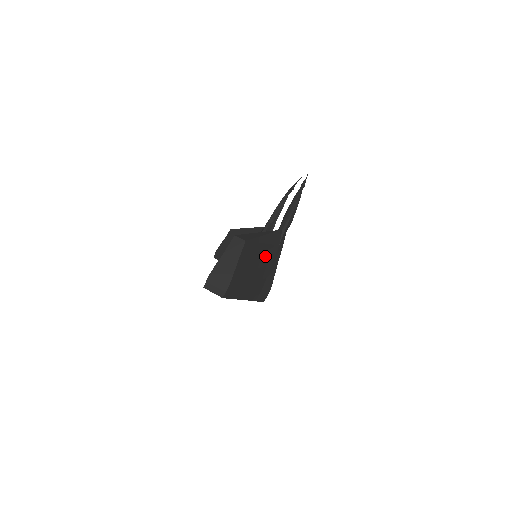
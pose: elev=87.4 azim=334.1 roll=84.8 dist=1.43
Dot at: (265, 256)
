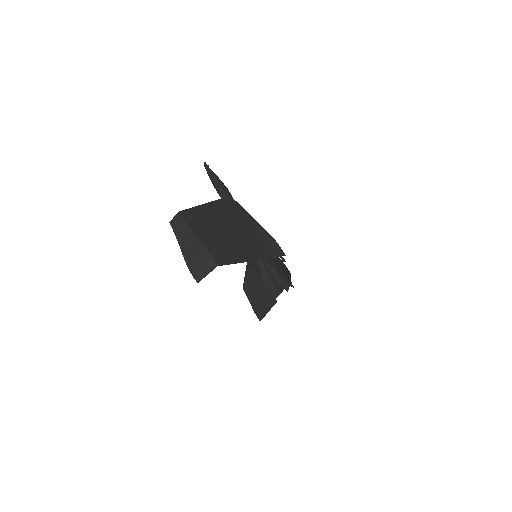
Dot at: (228, 219)
